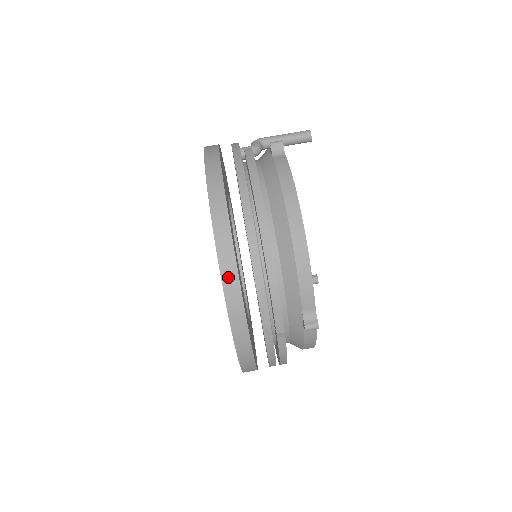
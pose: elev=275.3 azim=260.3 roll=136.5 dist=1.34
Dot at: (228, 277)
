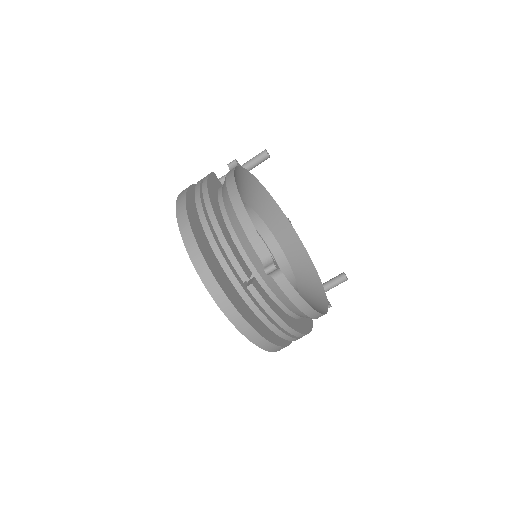
Dot at: (190, 247)
